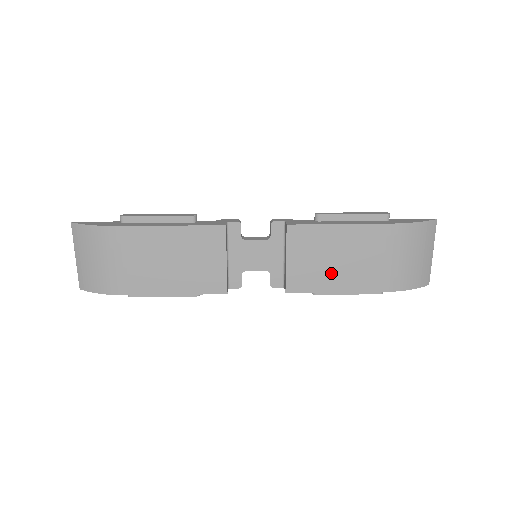
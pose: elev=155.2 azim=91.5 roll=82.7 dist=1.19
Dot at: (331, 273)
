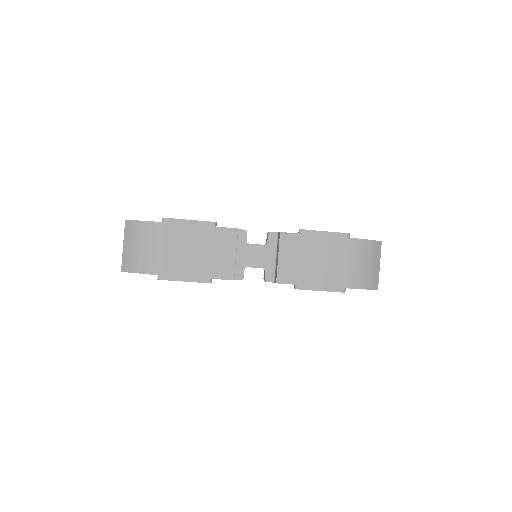
Dot at: (309, 270)
